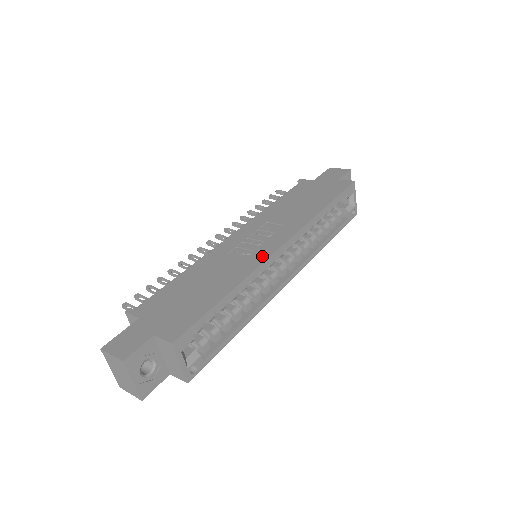
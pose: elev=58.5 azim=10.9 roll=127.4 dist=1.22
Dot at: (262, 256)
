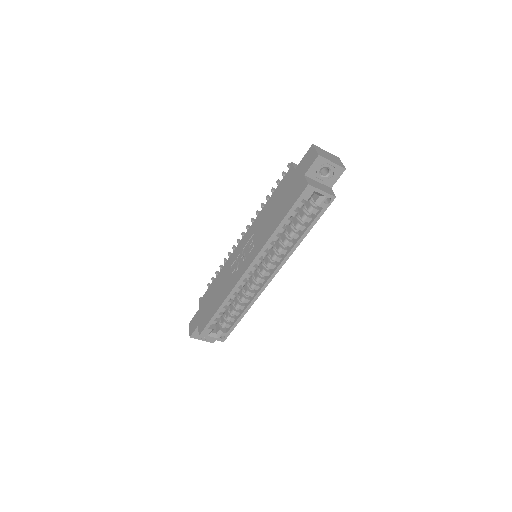
Dot at: (237, 278)
